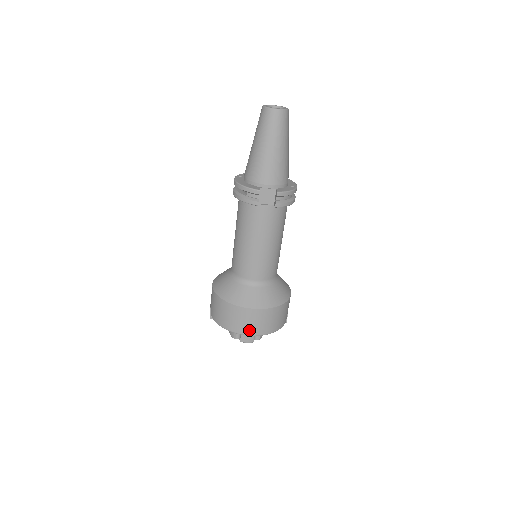
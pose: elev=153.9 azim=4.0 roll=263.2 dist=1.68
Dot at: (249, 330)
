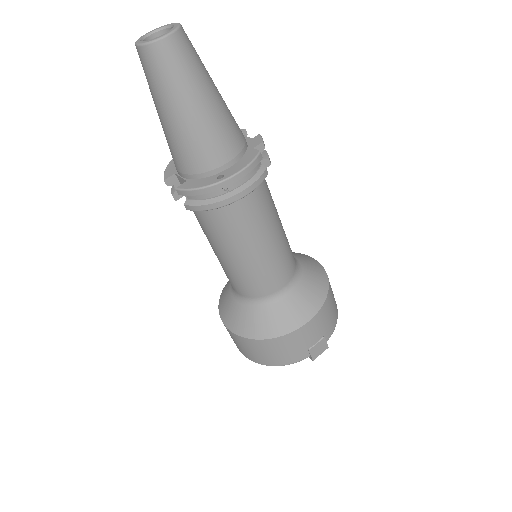
Dot at: (237, 346)
